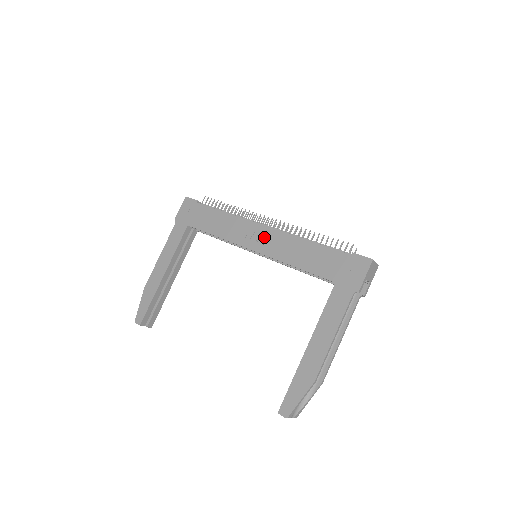
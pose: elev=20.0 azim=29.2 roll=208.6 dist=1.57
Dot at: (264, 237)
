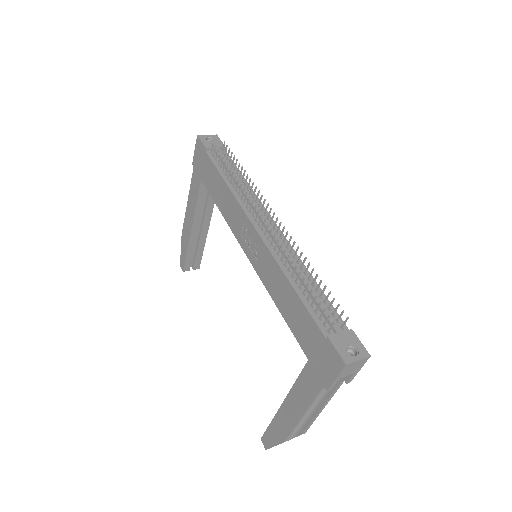
Dot at: (254, 245)
